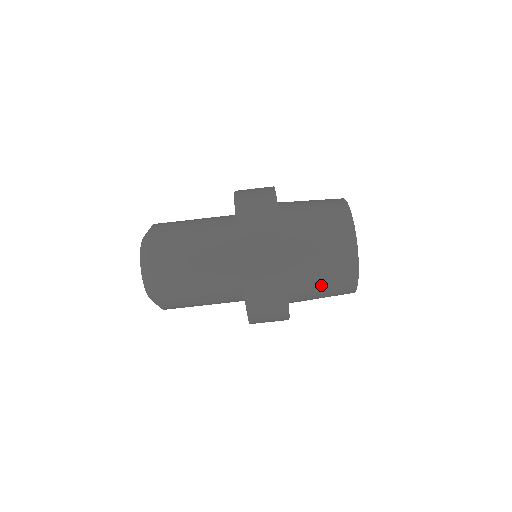
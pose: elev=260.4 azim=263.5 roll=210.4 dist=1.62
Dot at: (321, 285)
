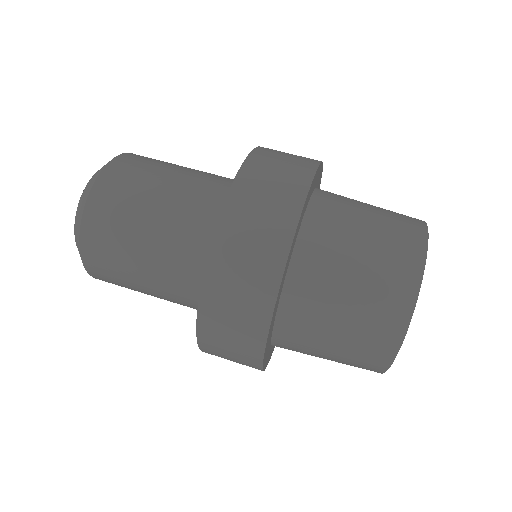
Dot at: (360, 238)
